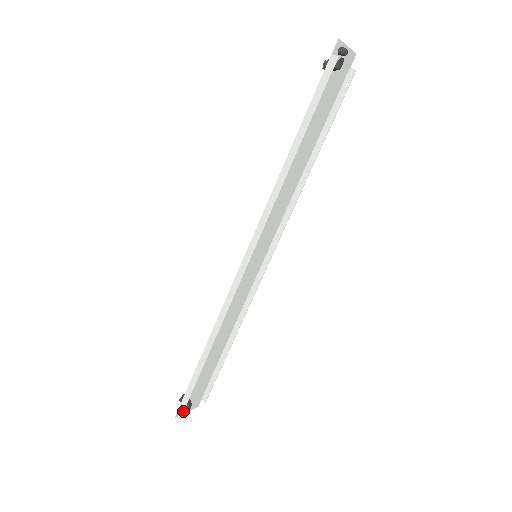
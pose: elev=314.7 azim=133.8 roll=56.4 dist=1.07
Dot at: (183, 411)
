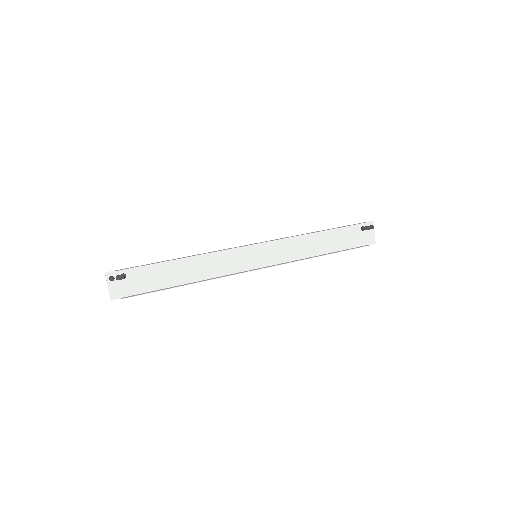
Dot at: (117, 270)
